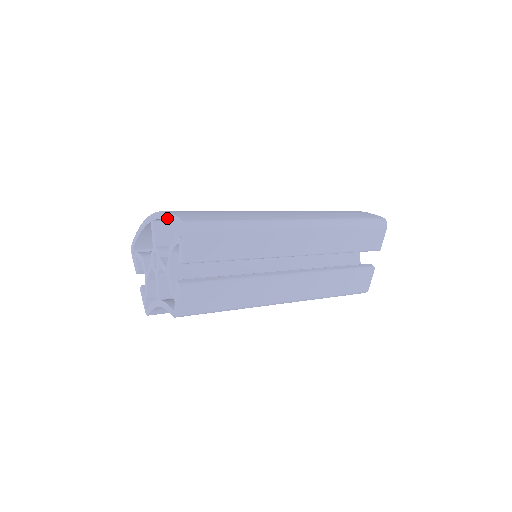
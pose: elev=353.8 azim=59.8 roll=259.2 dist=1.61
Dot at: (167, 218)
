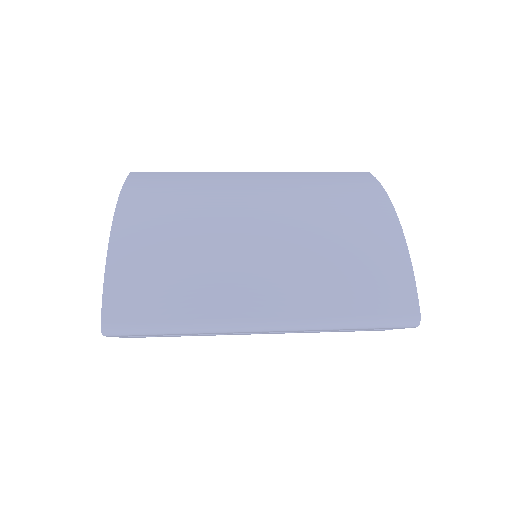
Dot at: (106, 273)
